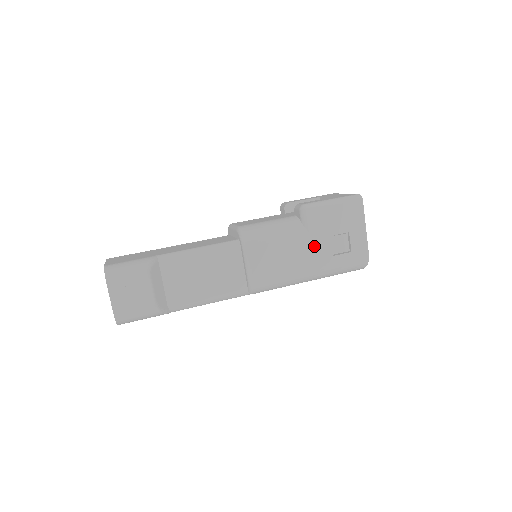
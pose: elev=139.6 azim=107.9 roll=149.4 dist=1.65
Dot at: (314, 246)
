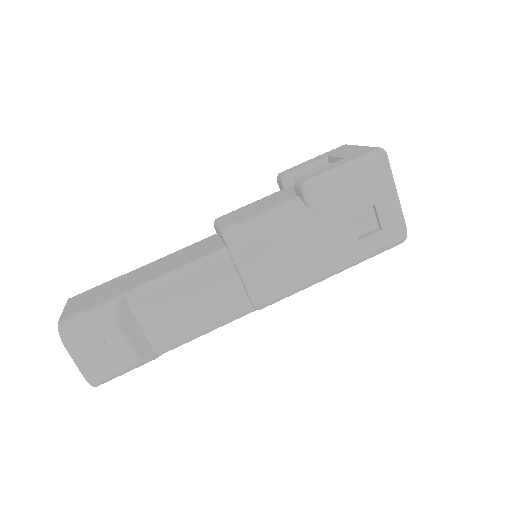
Dot at: (329, 234)
